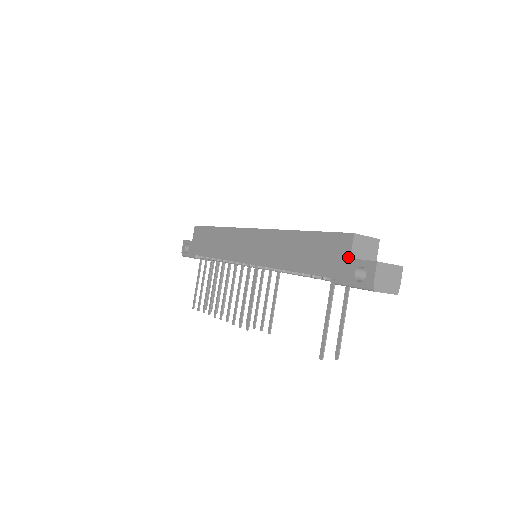
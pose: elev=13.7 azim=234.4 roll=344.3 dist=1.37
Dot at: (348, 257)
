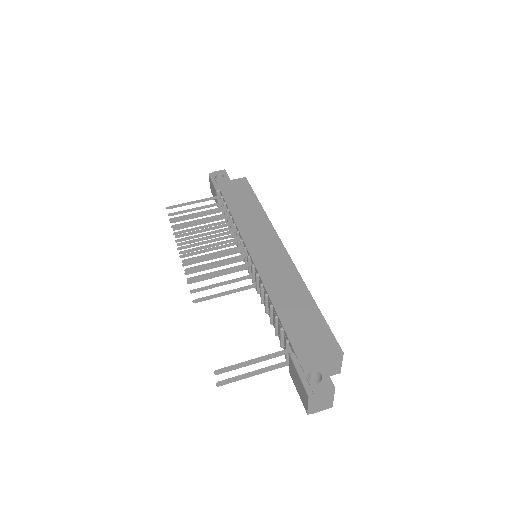
Dot at: (321, 357)
